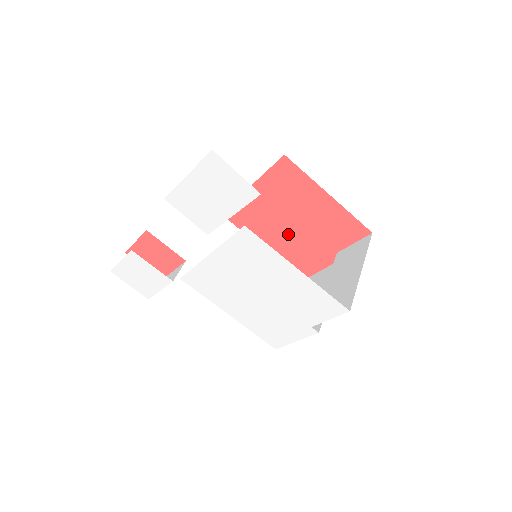
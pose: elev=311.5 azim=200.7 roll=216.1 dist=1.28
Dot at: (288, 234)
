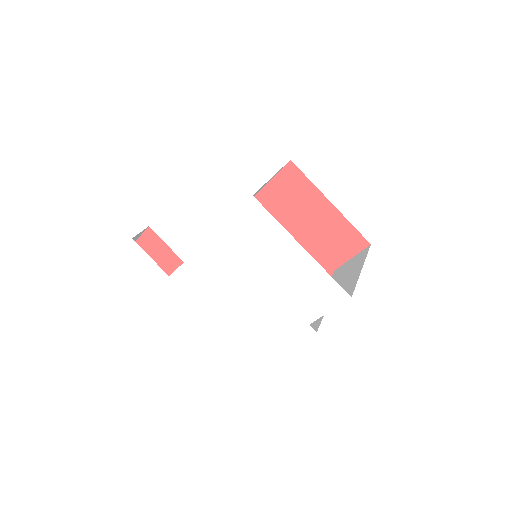
Dot at: occluded
